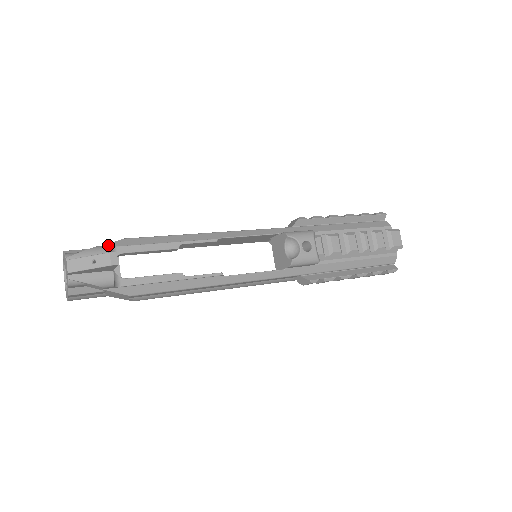
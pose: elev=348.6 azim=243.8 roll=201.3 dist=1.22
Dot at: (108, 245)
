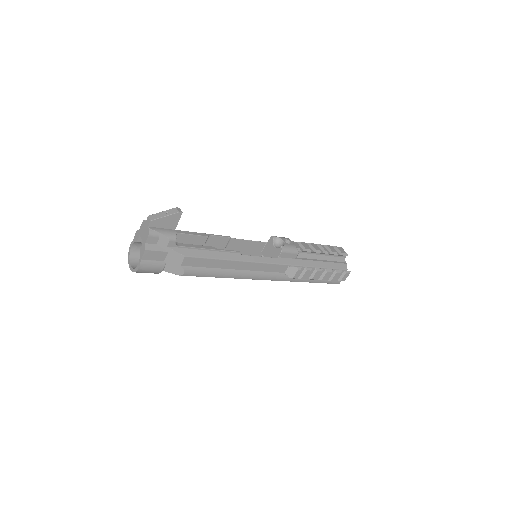
Dot at: occluded
